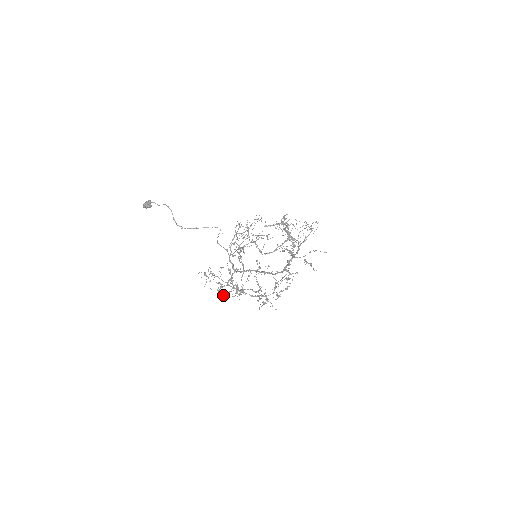
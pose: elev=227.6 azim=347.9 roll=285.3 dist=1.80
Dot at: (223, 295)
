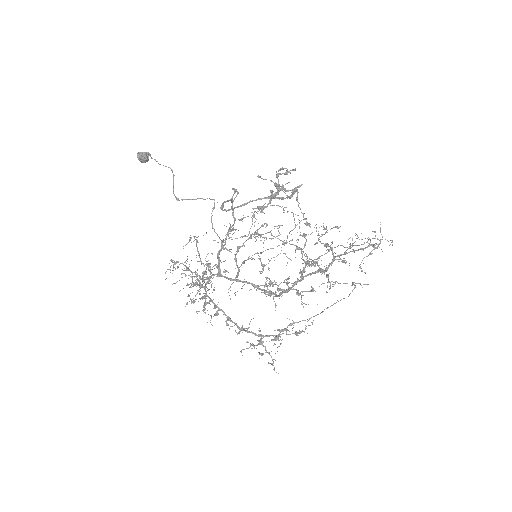
Dot at: occluded
